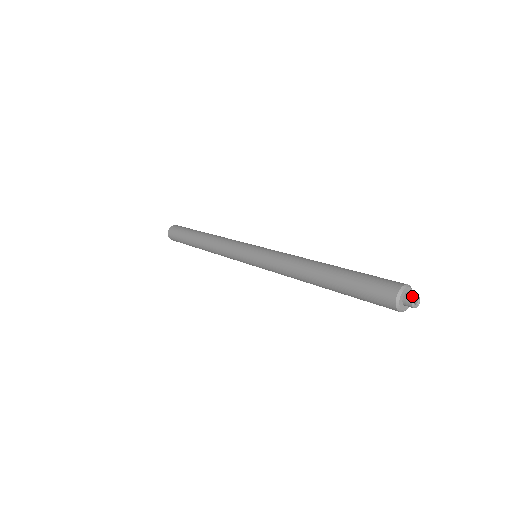
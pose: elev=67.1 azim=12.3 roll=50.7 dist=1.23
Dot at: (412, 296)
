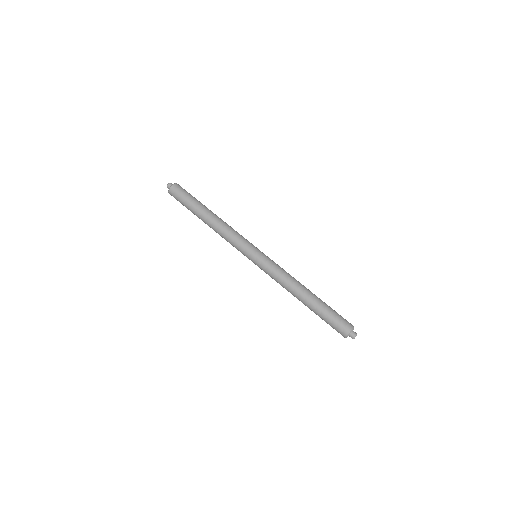
Dot at: (356, 333)
